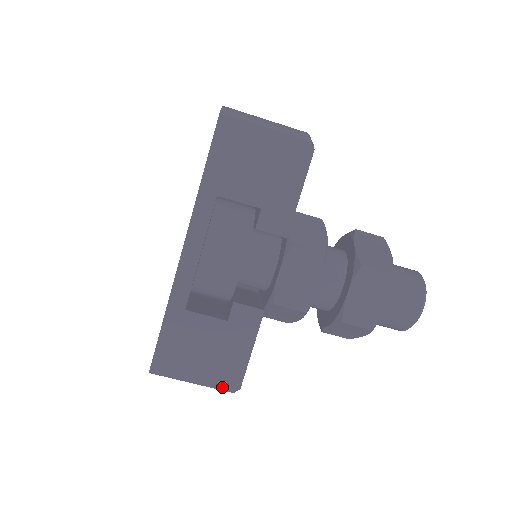
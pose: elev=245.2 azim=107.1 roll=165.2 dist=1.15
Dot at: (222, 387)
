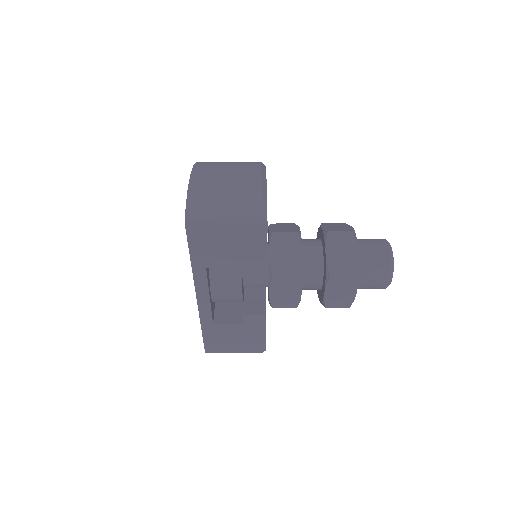
Dot at: (254, 351)
